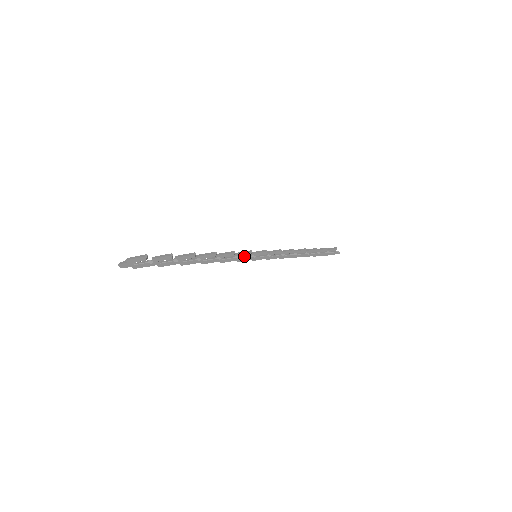
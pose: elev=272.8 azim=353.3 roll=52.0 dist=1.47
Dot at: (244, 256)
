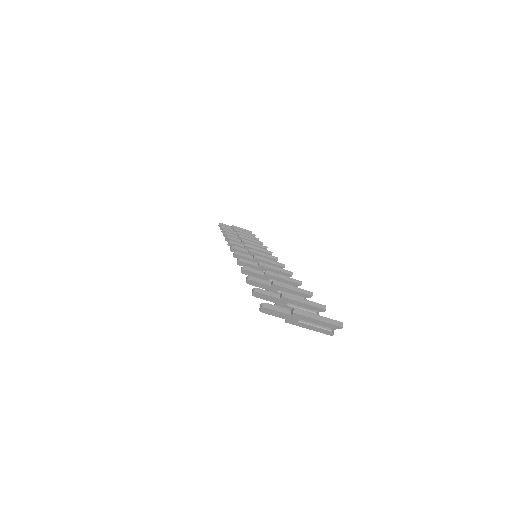
Dot at: occluded
